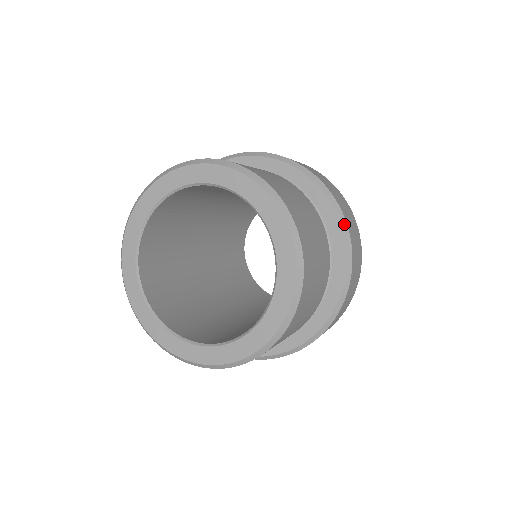
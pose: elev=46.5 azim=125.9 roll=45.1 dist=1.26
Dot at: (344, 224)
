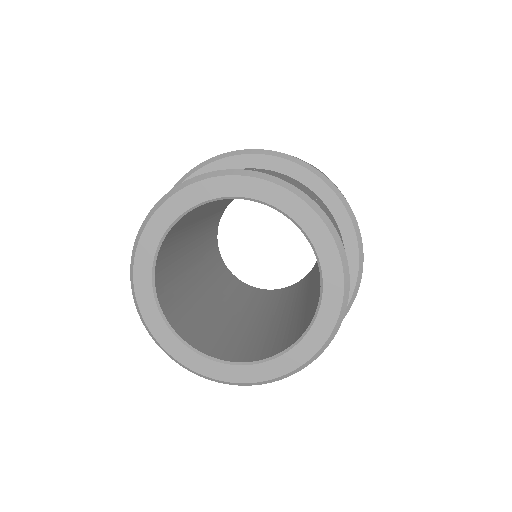
Dot at: (325, 179)
